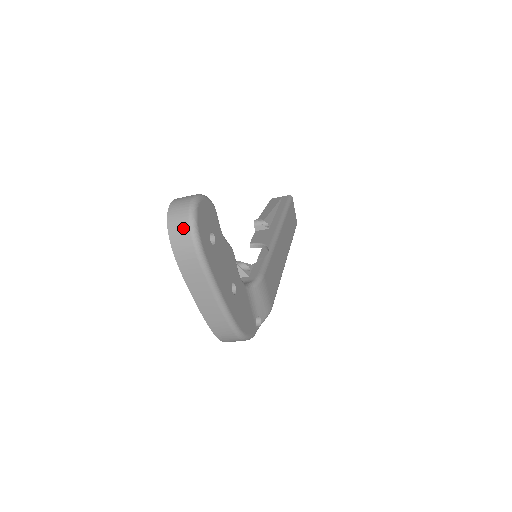
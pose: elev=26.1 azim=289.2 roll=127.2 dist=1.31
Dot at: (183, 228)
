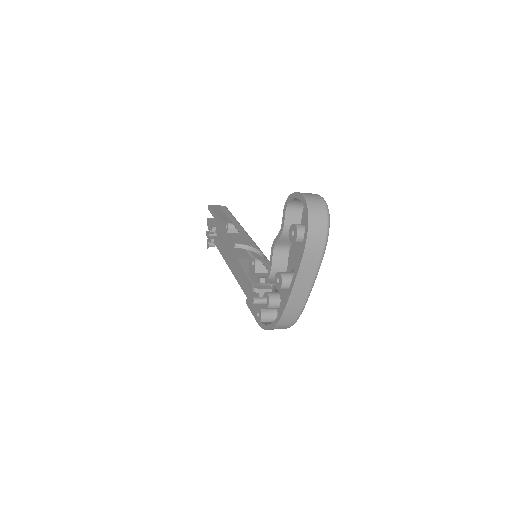
Dot at: (322, 221)
